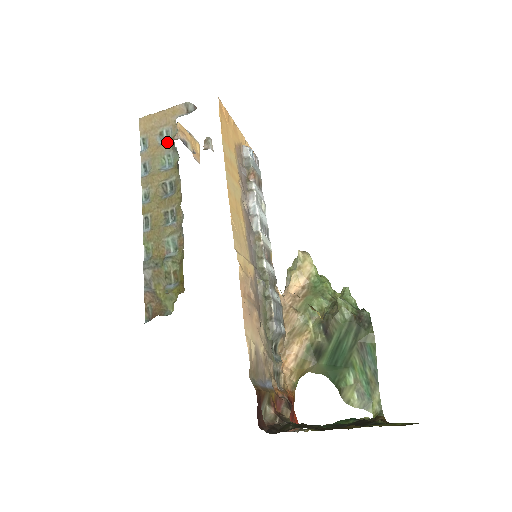
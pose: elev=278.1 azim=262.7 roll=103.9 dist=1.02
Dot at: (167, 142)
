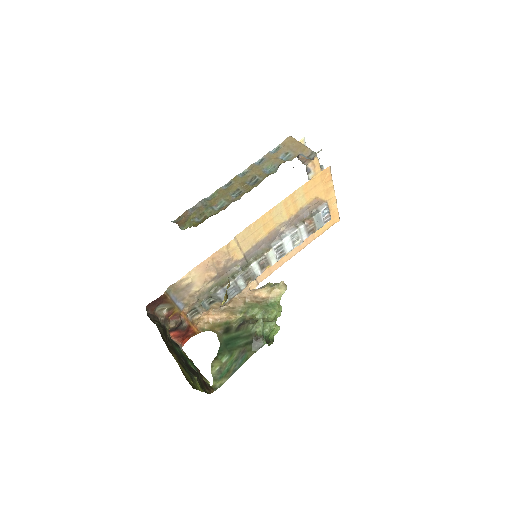
Dot at: (282, 160)
